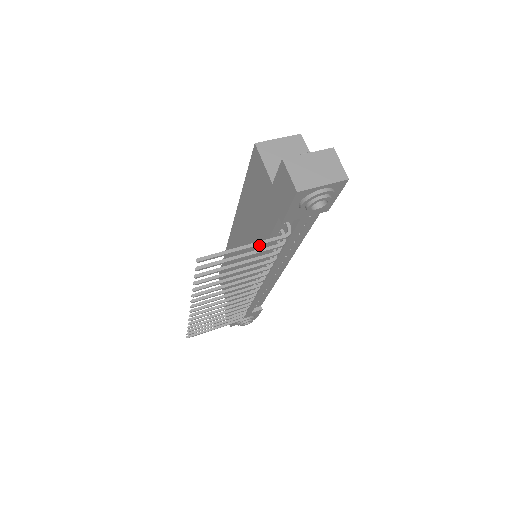
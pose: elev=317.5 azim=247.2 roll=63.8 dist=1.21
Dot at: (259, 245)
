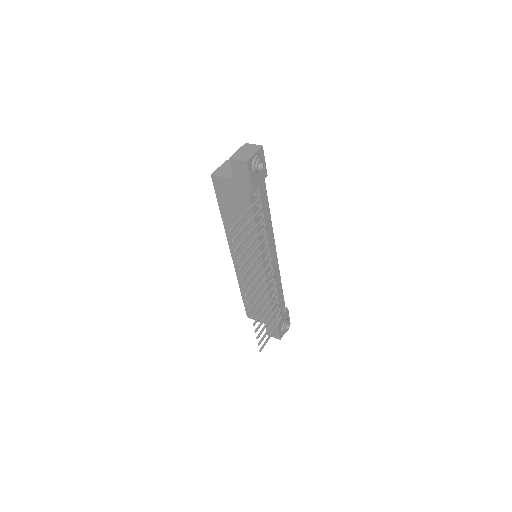
Dot at: (251, 209)
